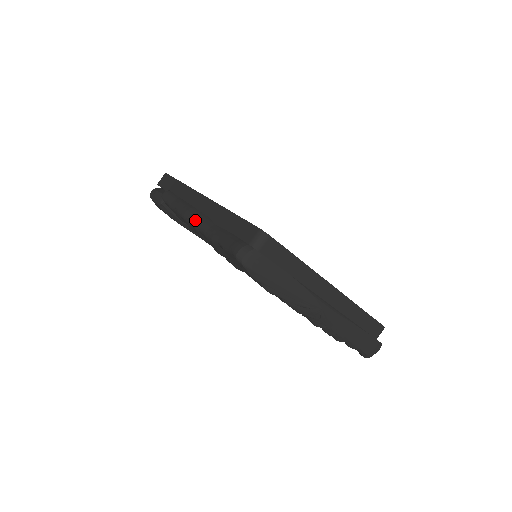
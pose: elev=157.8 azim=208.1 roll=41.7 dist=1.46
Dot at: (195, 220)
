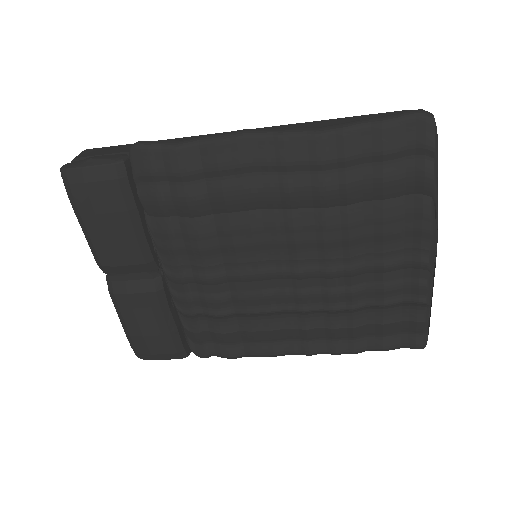
Dot at: (278, 128)
